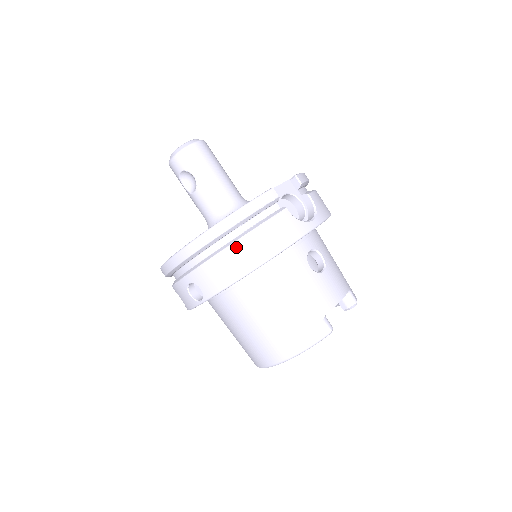
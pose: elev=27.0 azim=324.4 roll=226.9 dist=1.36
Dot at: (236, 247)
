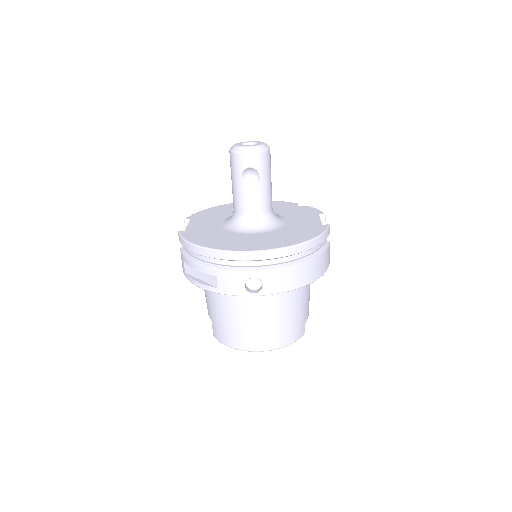
Dot at: (308, 264)
